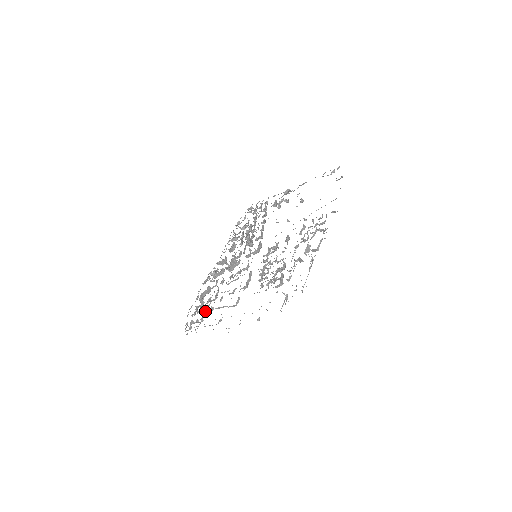
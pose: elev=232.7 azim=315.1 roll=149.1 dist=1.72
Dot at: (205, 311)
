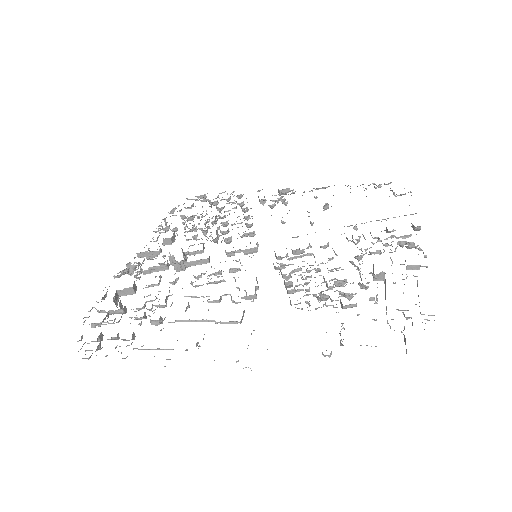
Dot at: (141, 321)
